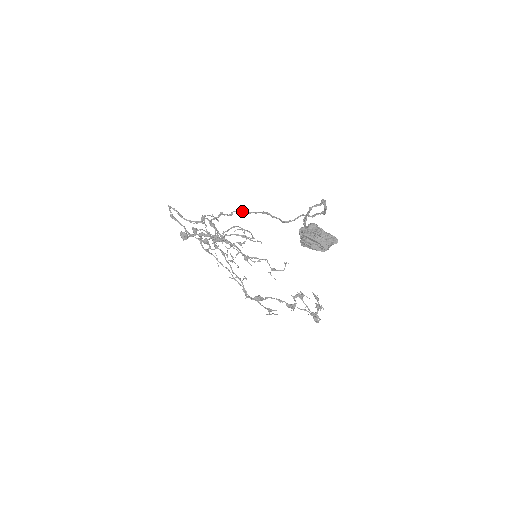
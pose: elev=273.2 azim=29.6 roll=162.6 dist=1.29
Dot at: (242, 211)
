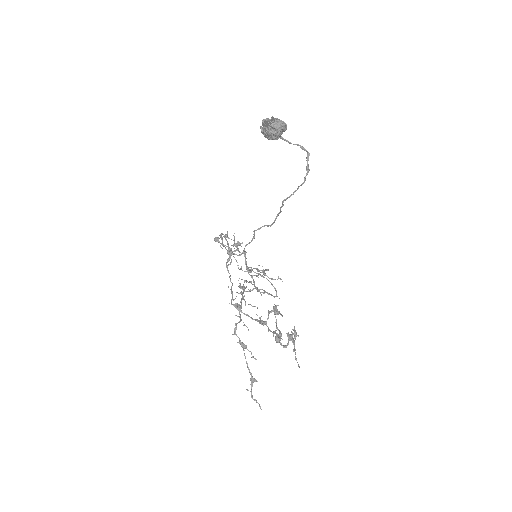
Dot at: (267, 225)
